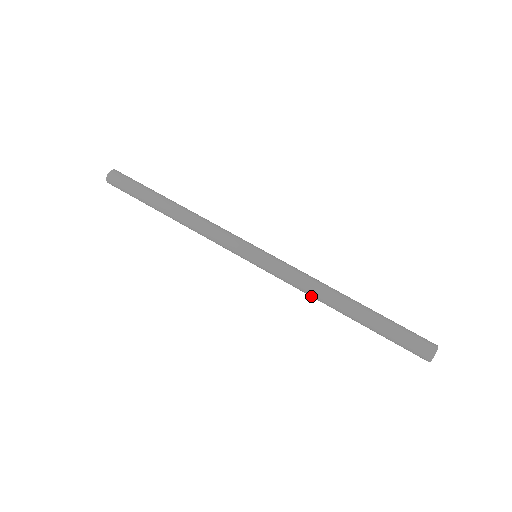
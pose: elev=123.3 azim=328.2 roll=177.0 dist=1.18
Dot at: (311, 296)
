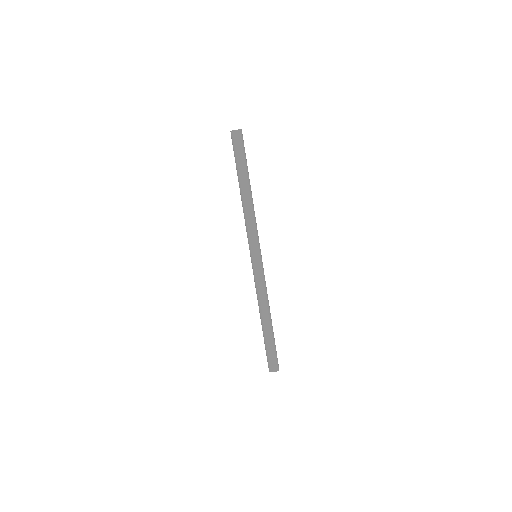
Dot at: occluded
